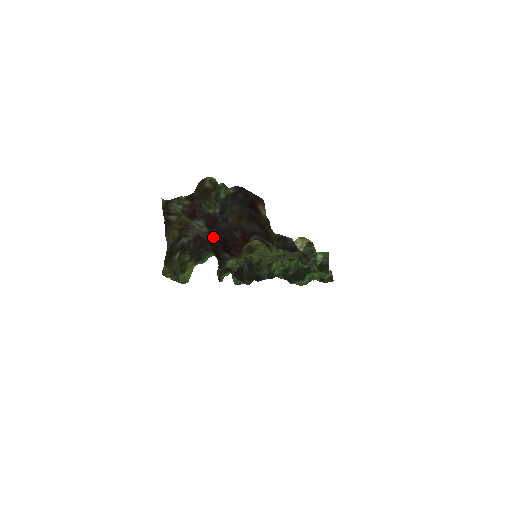
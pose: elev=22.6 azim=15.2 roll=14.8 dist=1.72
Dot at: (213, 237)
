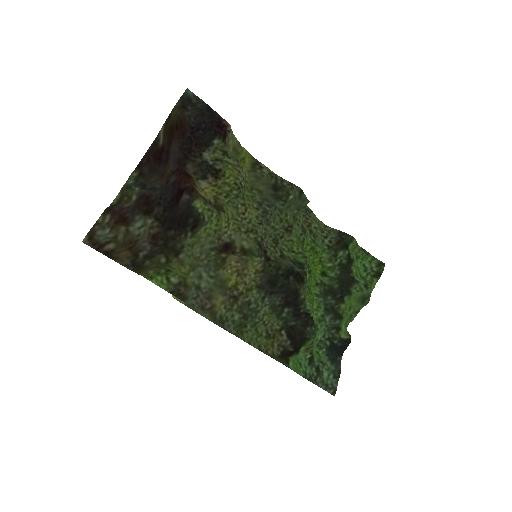
Dot at: (163, 217)
